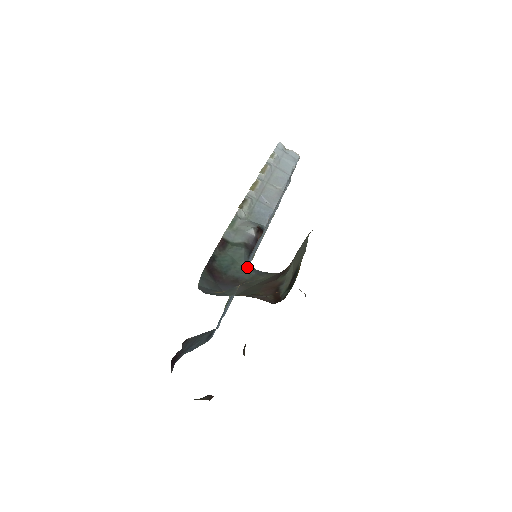
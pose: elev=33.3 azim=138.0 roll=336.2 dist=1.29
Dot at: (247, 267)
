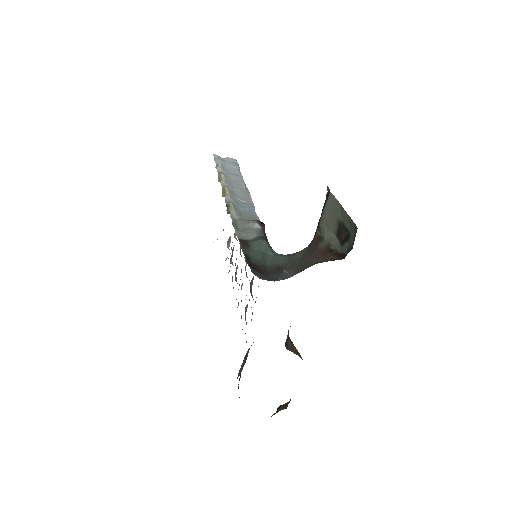
Dot at: (276, 255)
